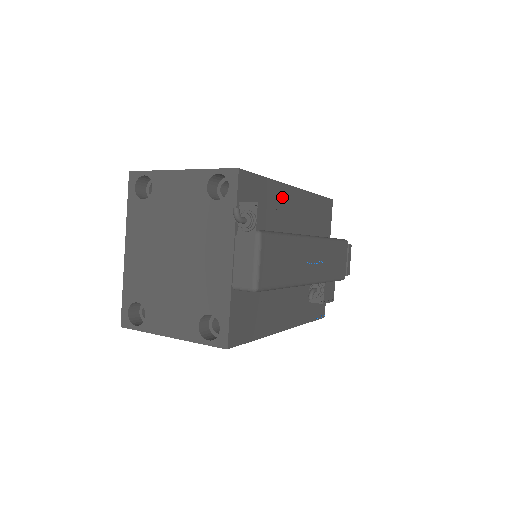
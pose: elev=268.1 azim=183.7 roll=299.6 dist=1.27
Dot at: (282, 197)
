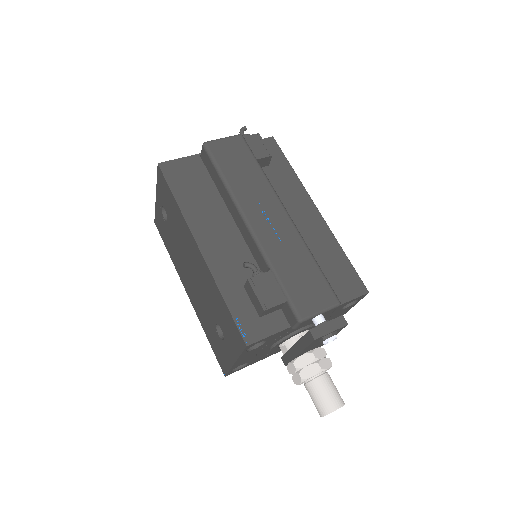
Dot at: (295, 192)
